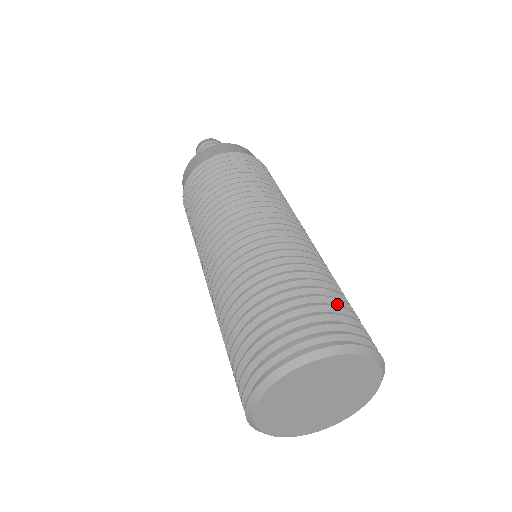
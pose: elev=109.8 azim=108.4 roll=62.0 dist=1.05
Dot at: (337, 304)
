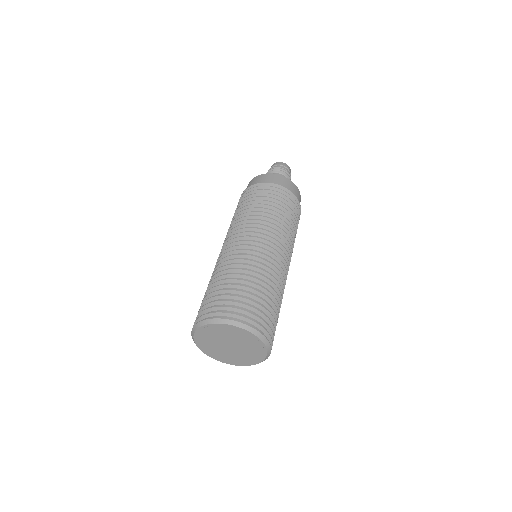
Dot at: (272, 313)
